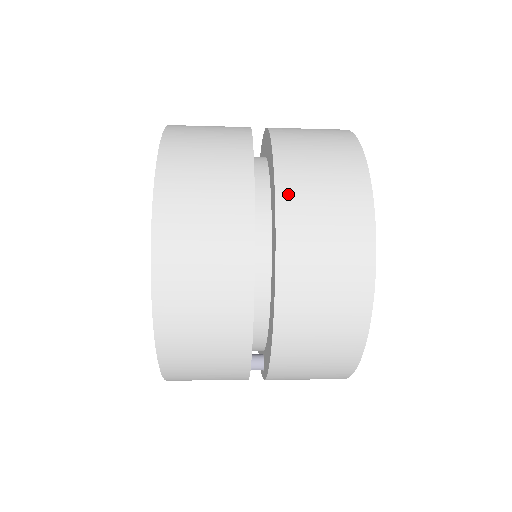
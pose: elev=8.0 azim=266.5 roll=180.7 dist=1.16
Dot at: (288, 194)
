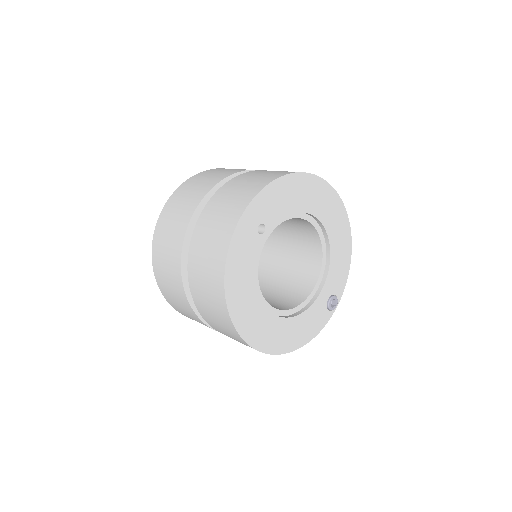
Dot at: (208, 321)
